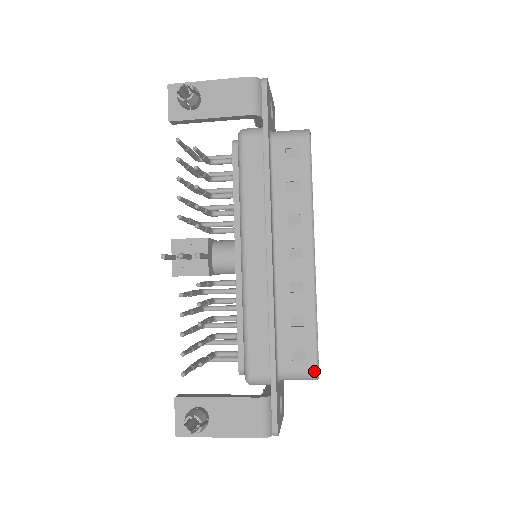
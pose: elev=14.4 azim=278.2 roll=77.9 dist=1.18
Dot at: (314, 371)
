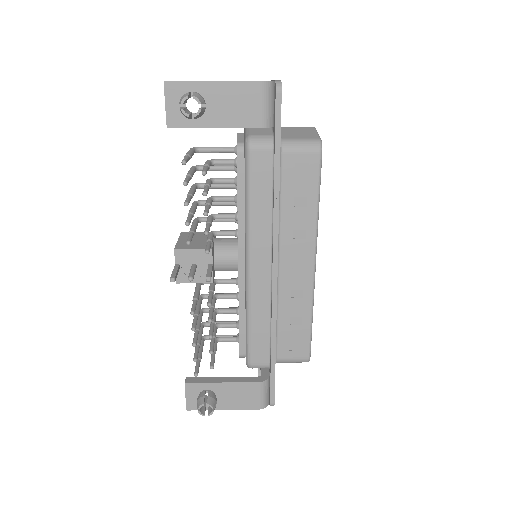
Dot at: (307, 358)
